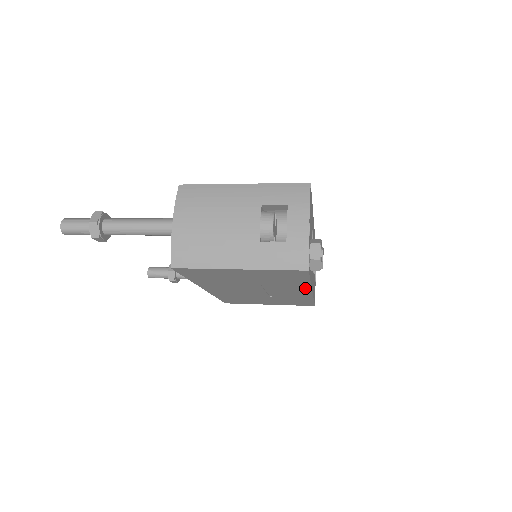
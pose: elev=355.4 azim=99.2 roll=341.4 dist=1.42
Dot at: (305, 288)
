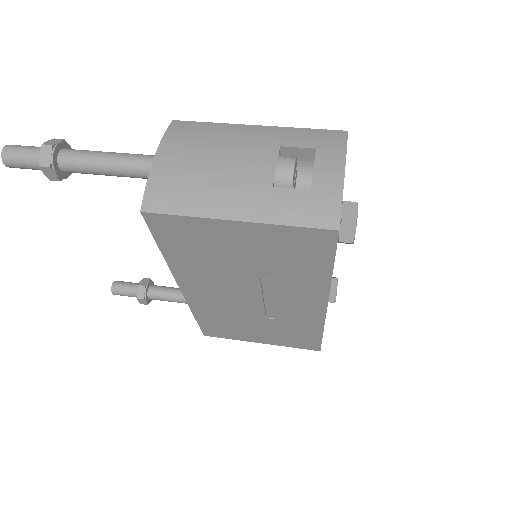
Dot at: (320, 293)
